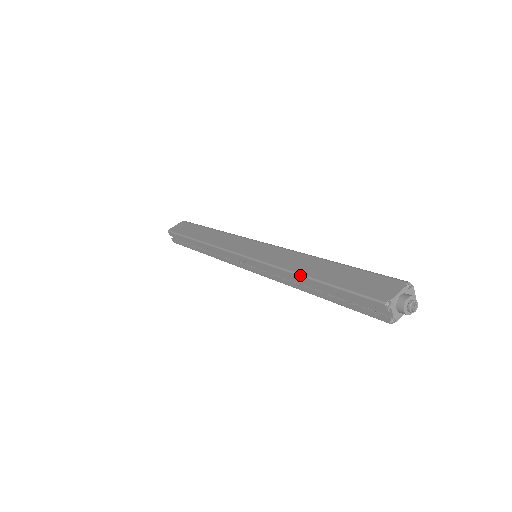
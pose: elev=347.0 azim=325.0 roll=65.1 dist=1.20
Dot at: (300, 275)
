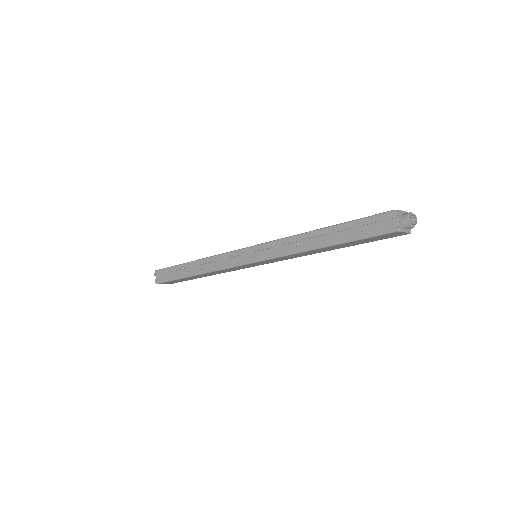
Dot at: (310, 231)
